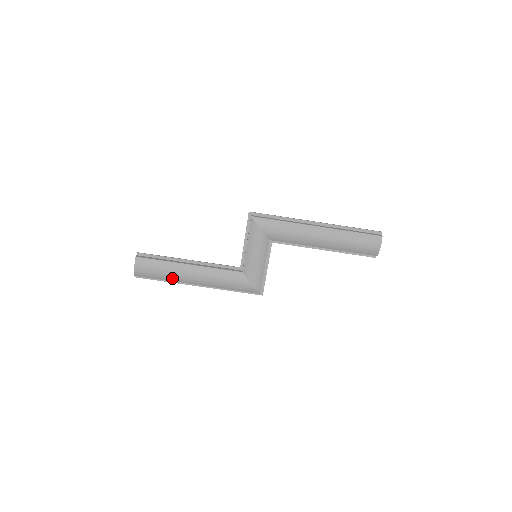
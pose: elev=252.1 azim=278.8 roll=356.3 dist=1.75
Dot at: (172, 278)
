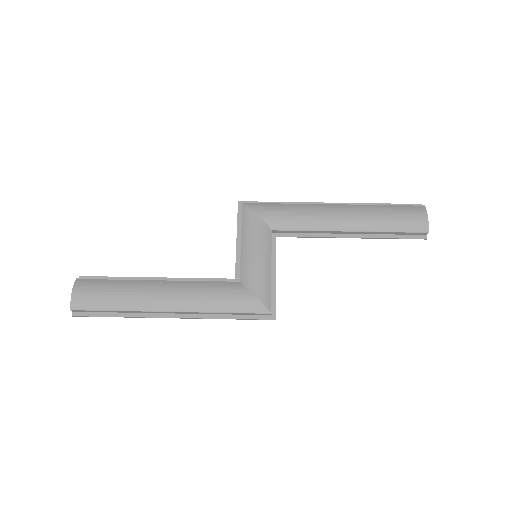
Dot at: (130, 303)
